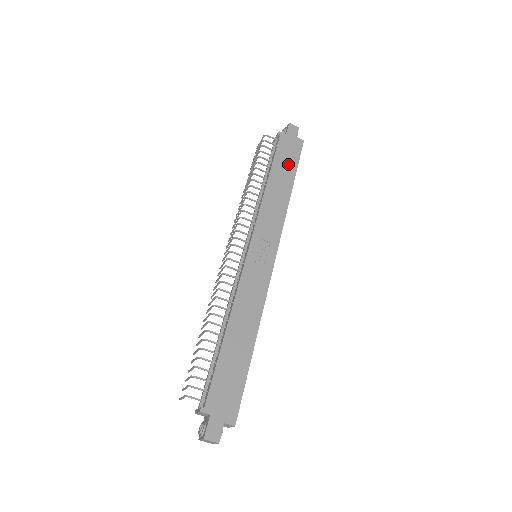
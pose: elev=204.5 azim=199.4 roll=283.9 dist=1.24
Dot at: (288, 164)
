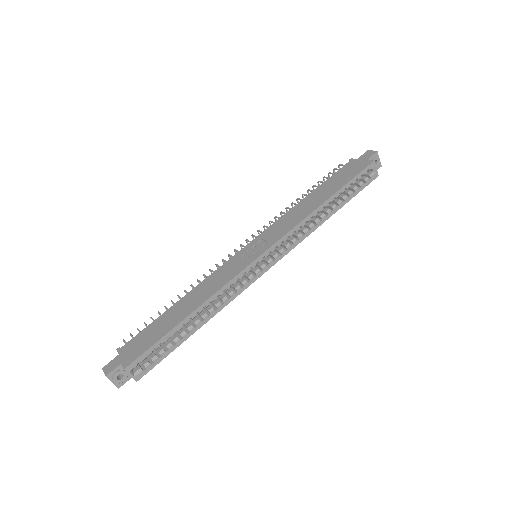
Dot at: (339, 182)
